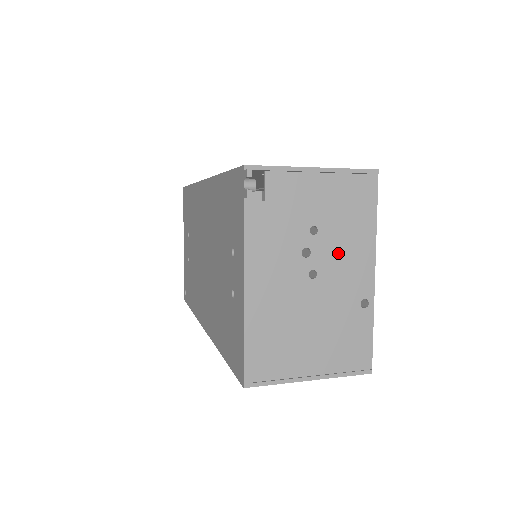
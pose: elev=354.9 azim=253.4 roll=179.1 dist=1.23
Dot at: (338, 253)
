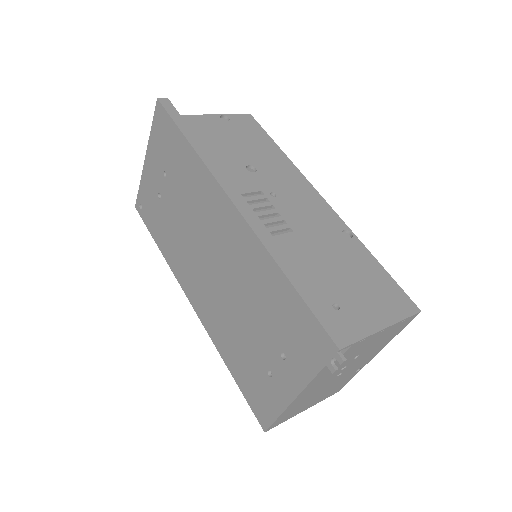
Dot at: (362, 359)
